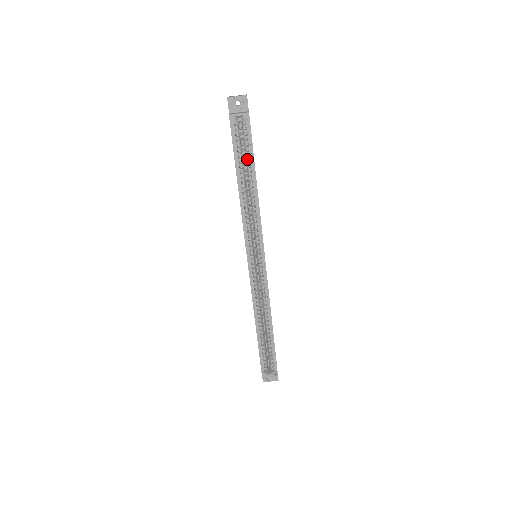
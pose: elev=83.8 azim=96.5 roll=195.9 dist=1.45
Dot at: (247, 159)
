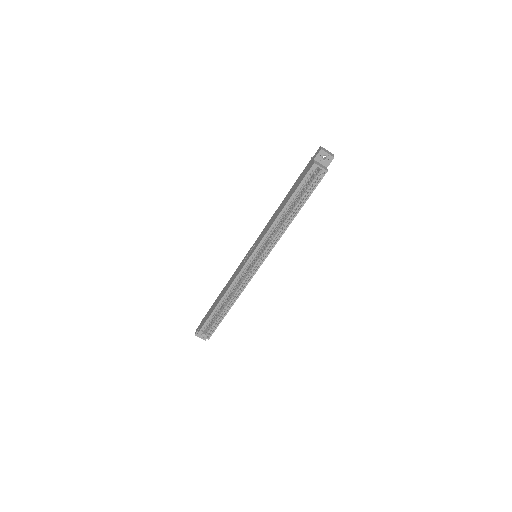
Dot at: (302, 197)
